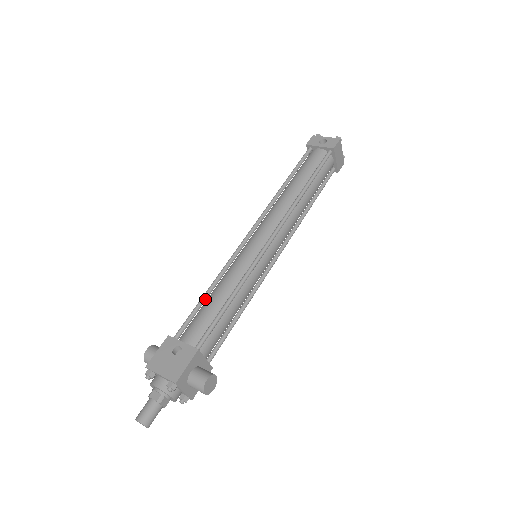
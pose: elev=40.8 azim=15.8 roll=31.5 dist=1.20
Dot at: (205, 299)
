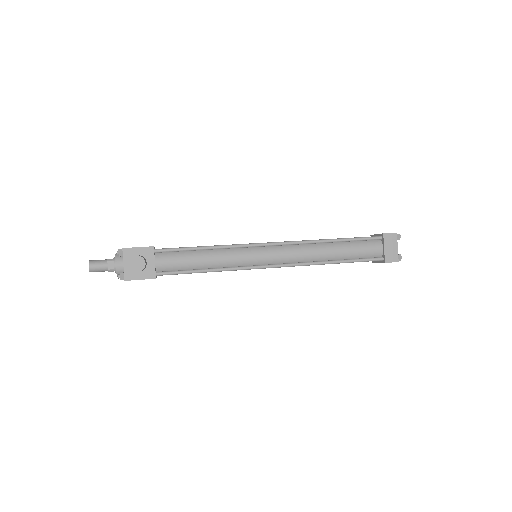
Dot at: occluded
